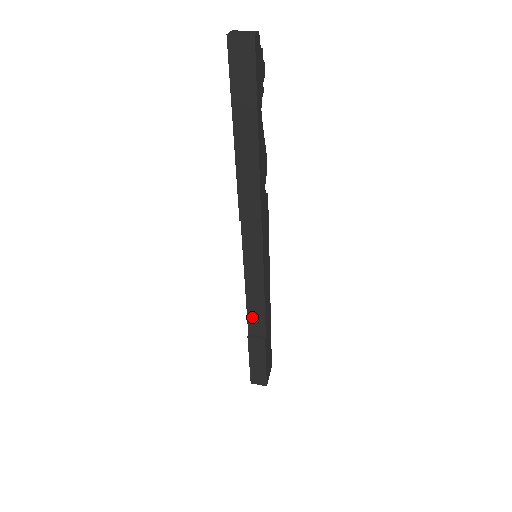
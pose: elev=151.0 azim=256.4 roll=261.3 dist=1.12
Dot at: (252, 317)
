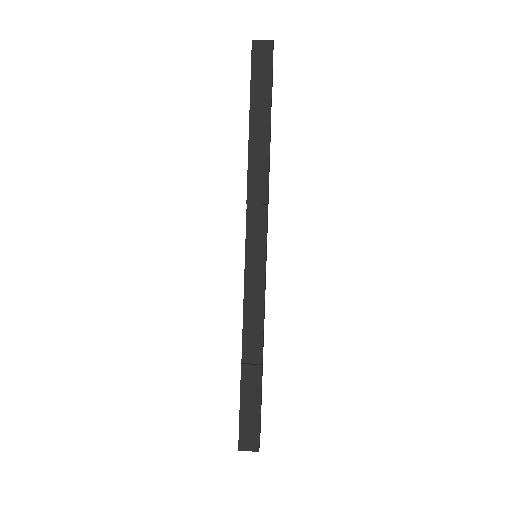
Dot at: (248, 334)
